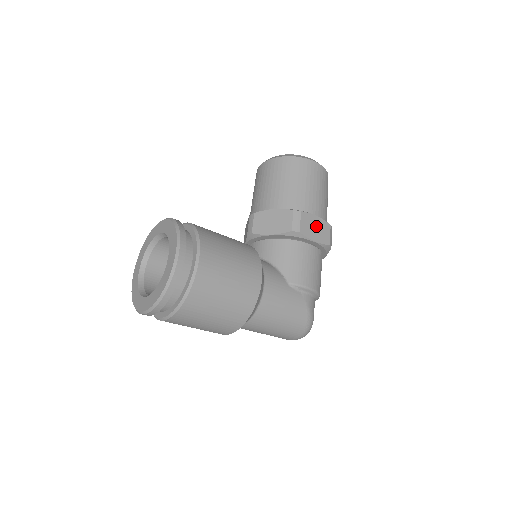
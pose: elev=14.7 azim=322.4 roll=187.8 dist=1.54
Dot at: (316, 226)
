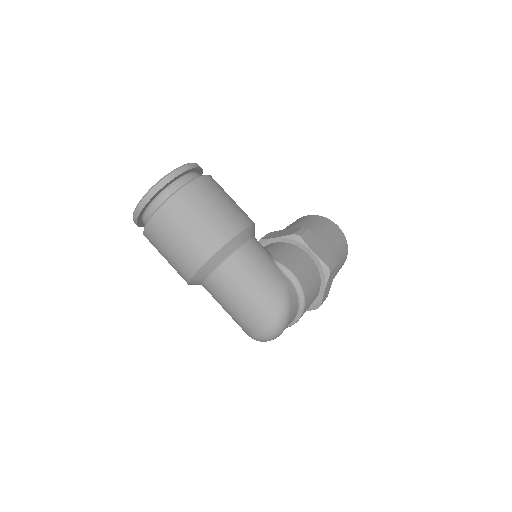
Dot at: (319, 247)
